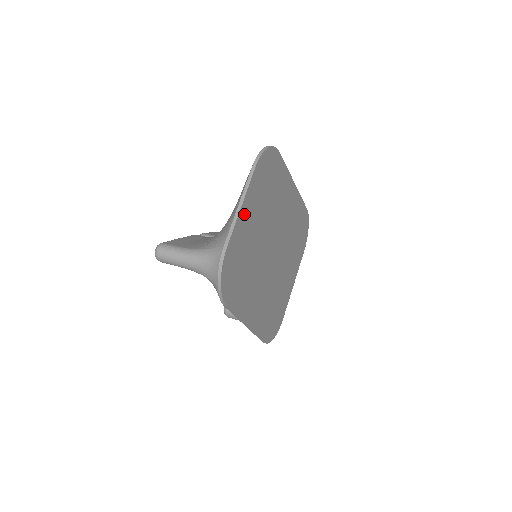
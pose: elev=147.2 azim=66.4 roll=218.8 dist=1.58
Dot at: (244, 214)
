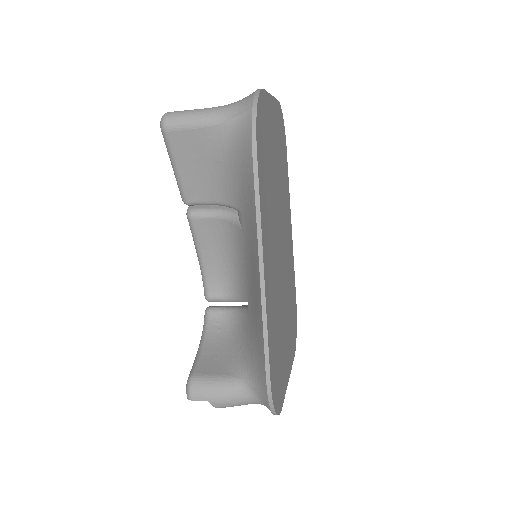
Dot at: (272, 110)
